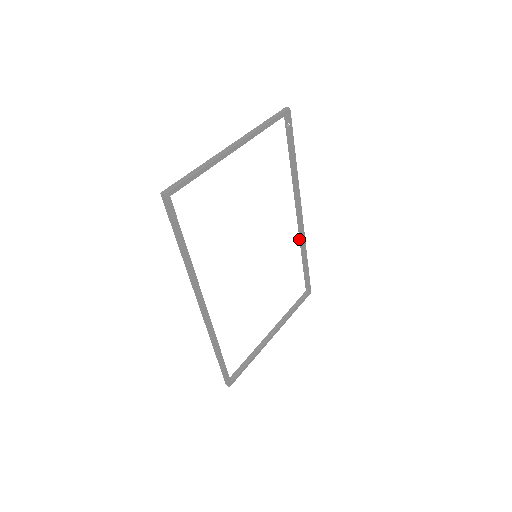
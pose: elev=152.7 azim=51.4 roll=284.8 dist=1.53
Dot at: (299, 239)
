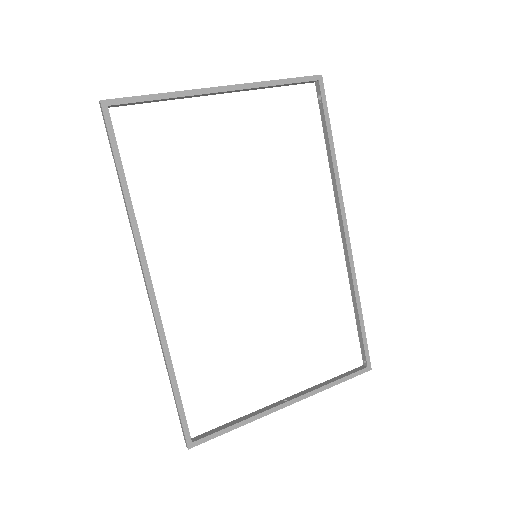
Dot at: occluded
